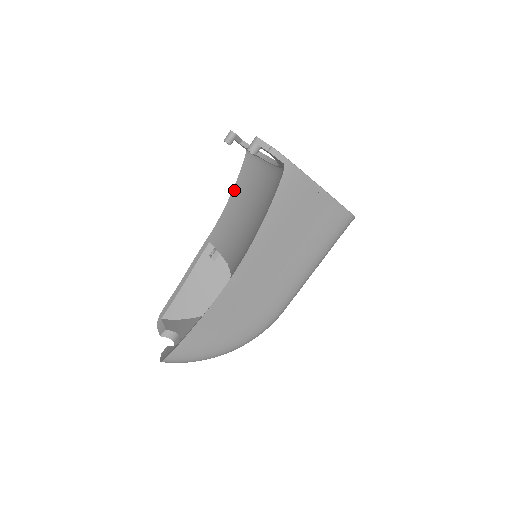
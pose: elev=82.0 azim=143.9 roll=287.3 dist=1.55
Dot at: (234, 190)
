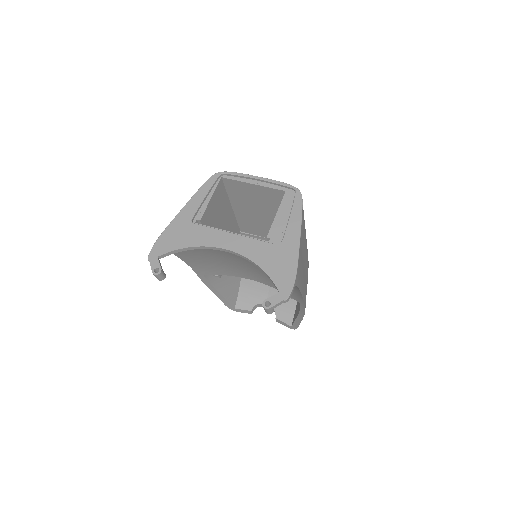
Dot at: (180, 257)
